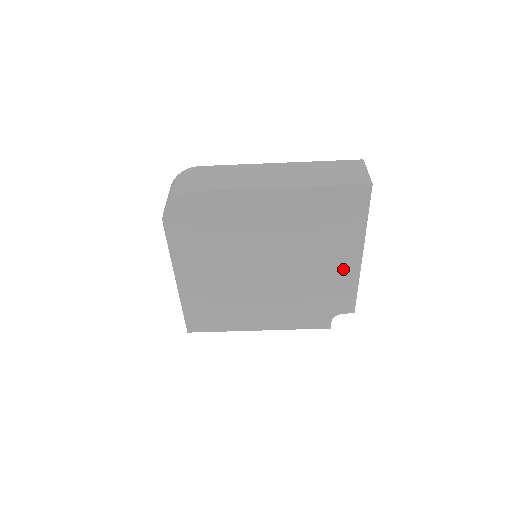
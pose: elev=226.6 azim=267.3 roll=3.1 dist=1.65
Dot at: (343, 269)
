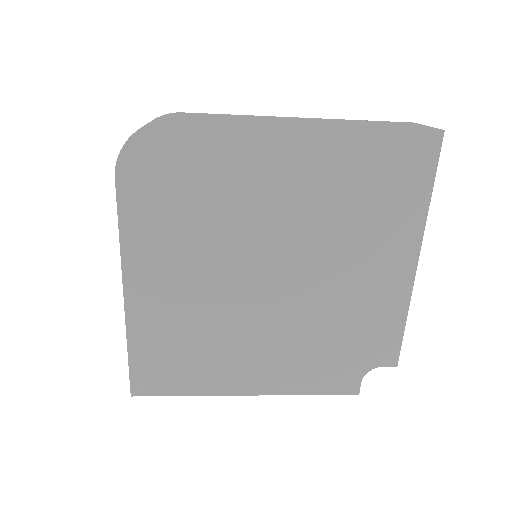
Dot at: (388, 283)
